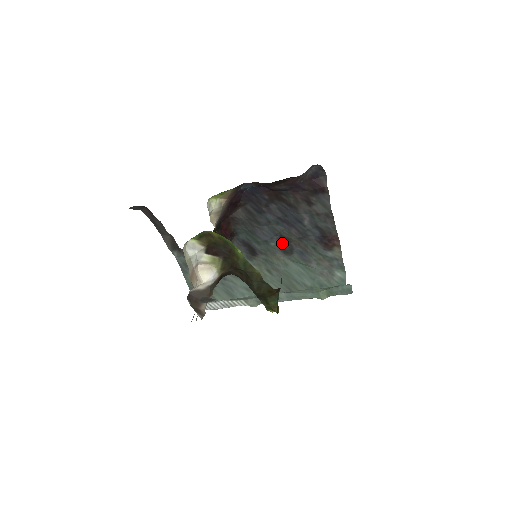
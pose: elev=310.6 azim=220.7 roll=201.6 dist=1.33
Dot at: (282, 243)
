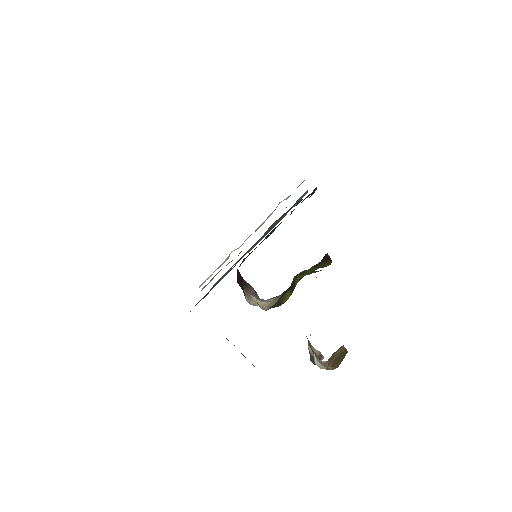
Dot at: occluded
